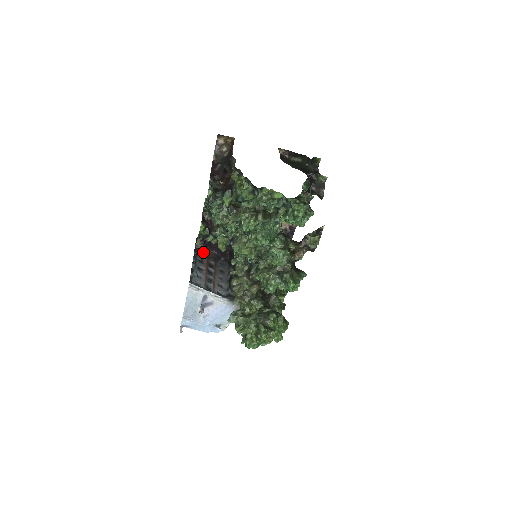
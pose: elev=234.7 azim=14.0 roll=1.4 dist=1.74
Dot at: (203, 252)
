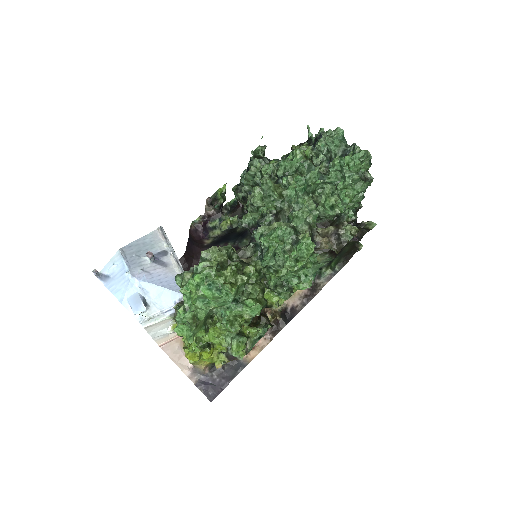
Dot at: occluded
